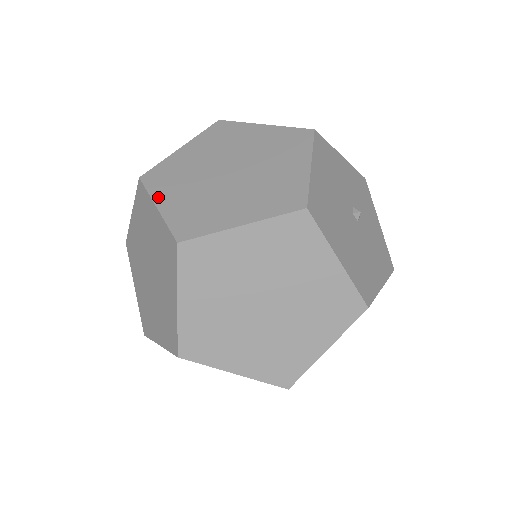
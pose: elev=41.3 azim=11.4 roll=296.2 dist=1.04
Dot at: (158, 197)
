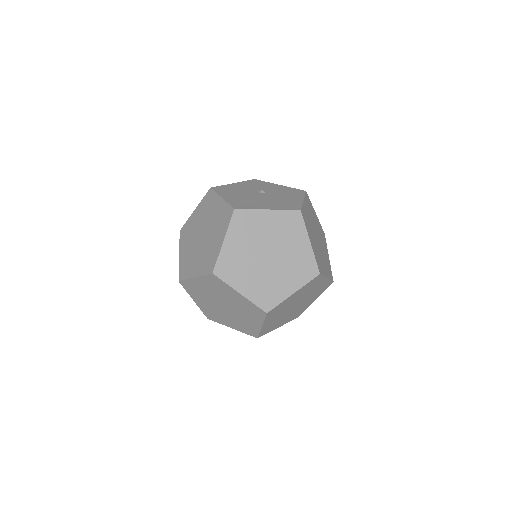
Dot at: (191, 275)
